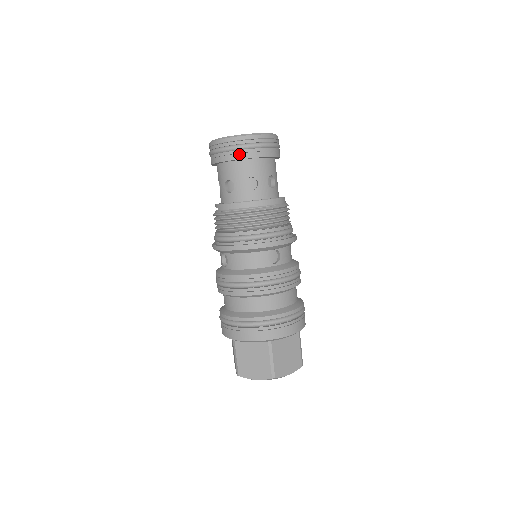
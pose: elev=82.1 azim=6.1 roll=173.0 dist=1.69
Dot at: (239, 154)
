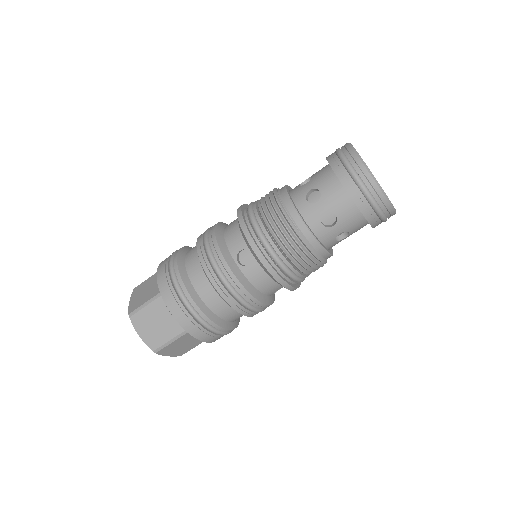
Dot at: (337, 164)
